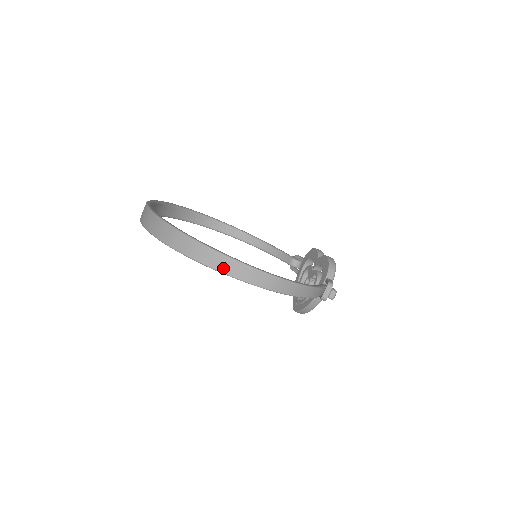
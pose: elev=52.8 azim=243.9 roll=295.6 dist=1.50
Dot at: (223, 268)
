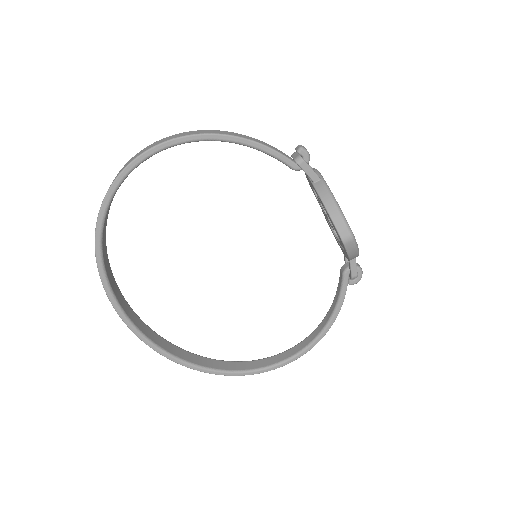
Dot at: (122, 170)
